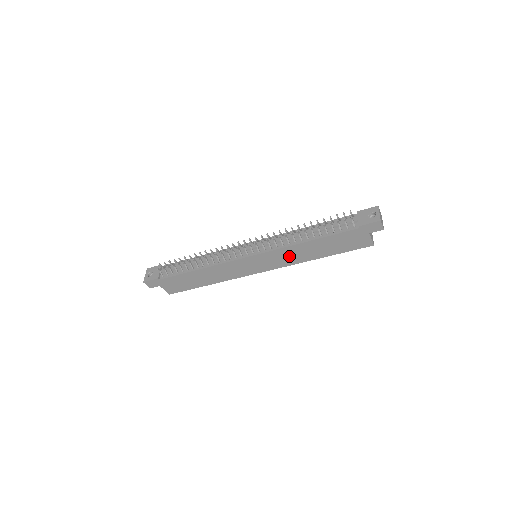
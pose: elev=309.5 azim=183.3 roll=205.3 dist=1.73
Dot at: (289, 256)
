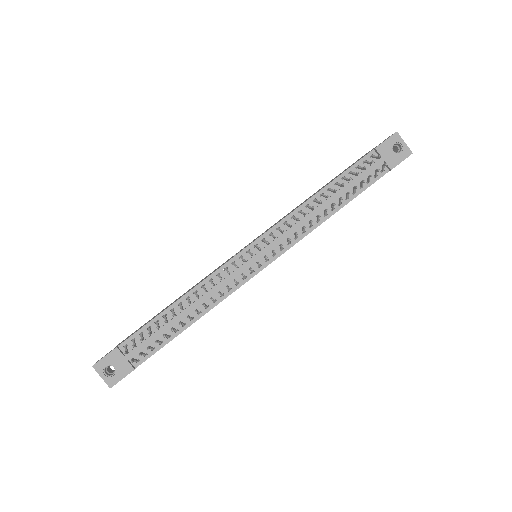
Dot at: occluded
